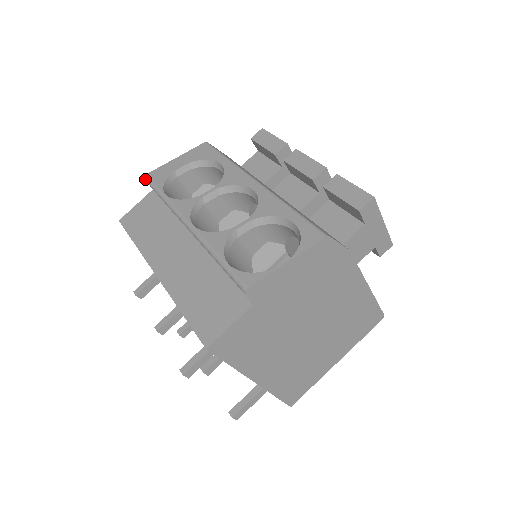
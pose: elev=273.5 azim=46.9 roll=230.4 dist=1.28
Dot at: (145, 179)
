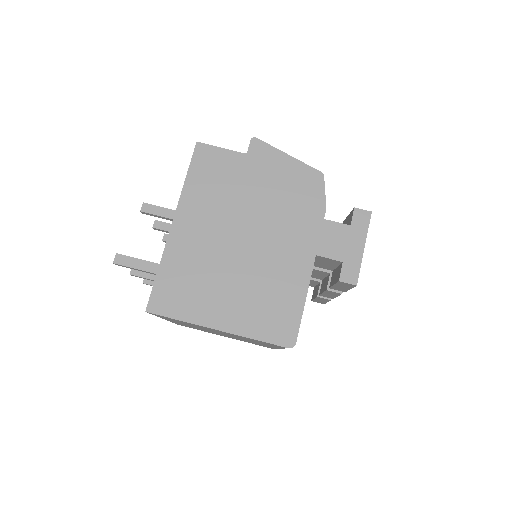
Dot at: occluded
